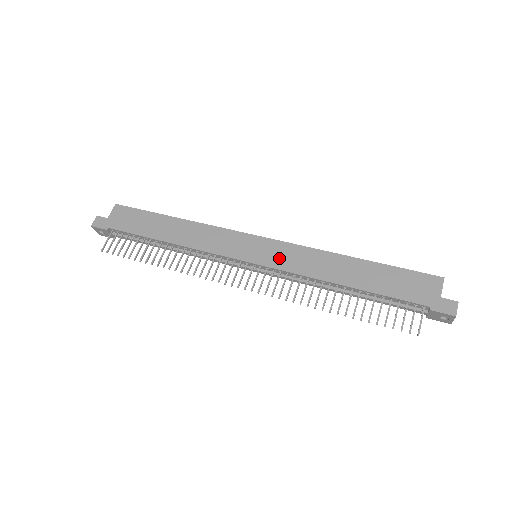
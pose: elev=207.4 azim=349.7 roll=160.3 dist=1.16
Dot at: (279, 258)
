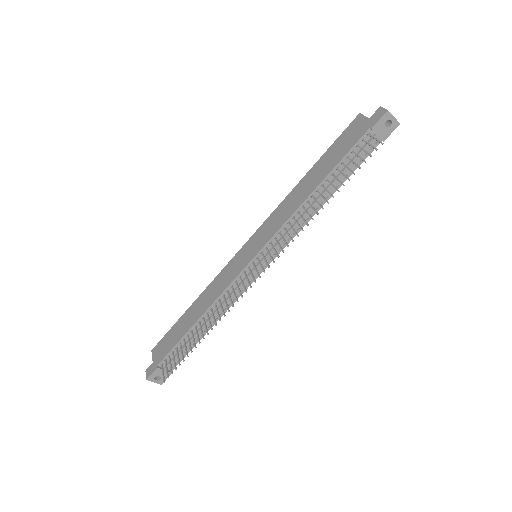
Dot at: (266, 234)
